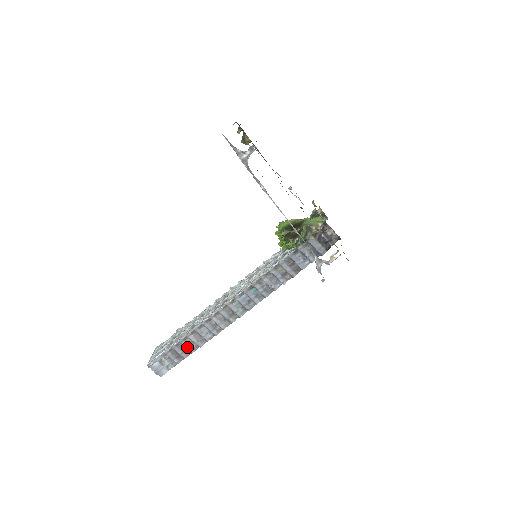
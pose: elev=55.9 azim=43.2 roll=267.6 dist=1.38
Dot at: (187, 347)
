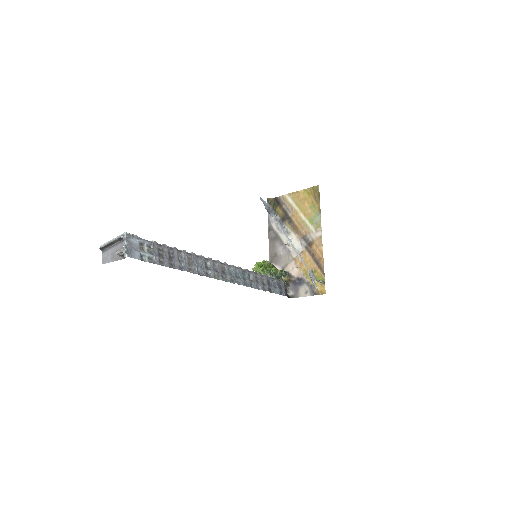
Dot at: (176, 259)
